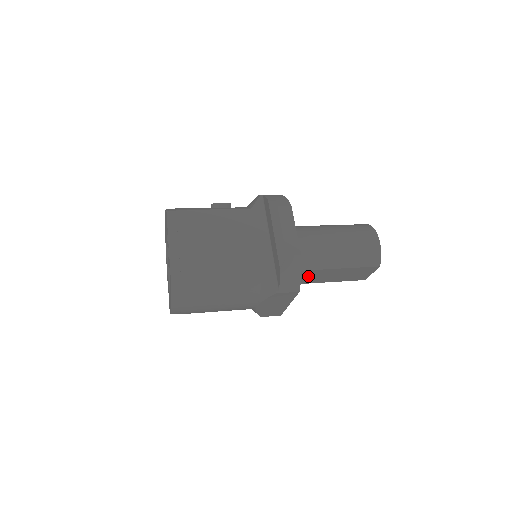
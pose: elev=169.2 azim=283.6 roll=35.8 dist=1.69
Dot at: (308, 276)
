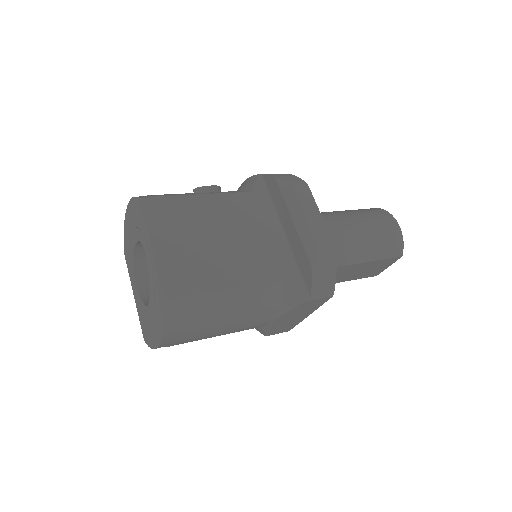
Dot at: occluded
